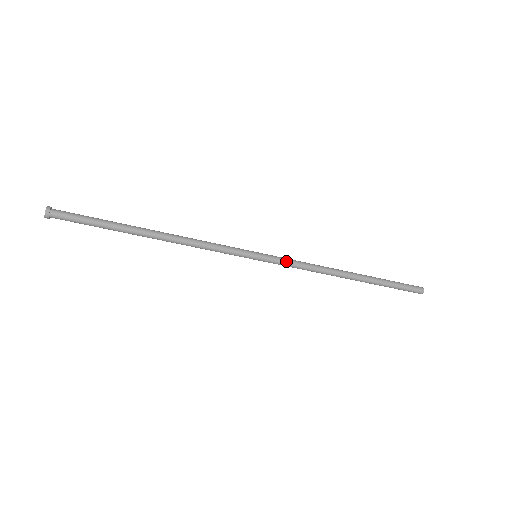
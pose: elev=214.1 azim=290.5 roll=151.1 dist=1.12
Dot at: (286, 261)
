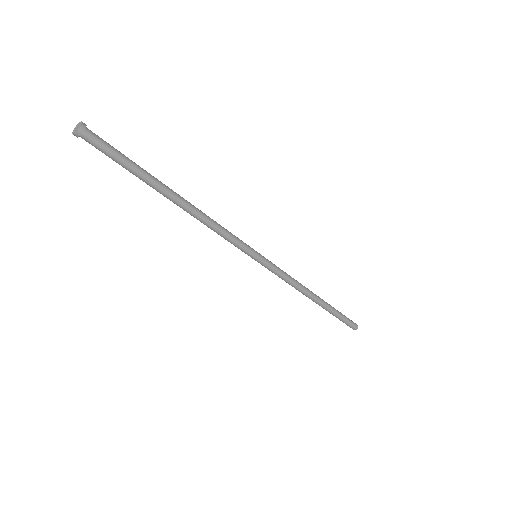
Dot at: (276, 272)
